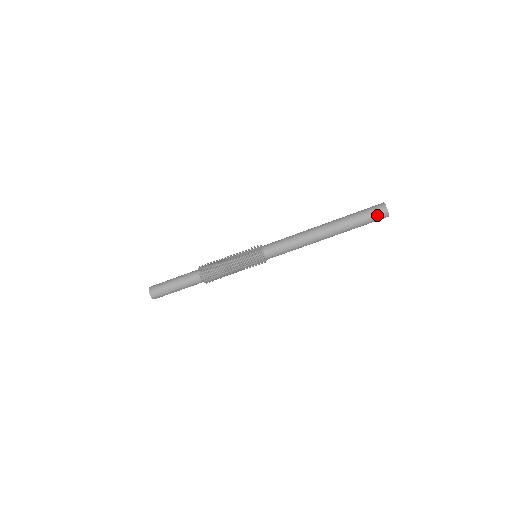
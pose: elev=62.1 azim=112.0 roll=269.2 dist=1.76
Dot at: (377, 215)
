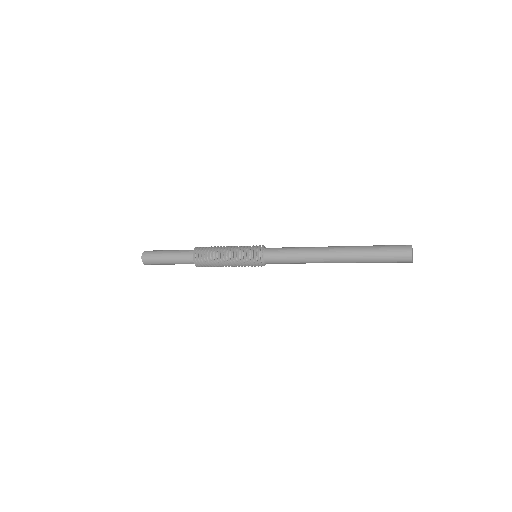
Dot at: occluded
